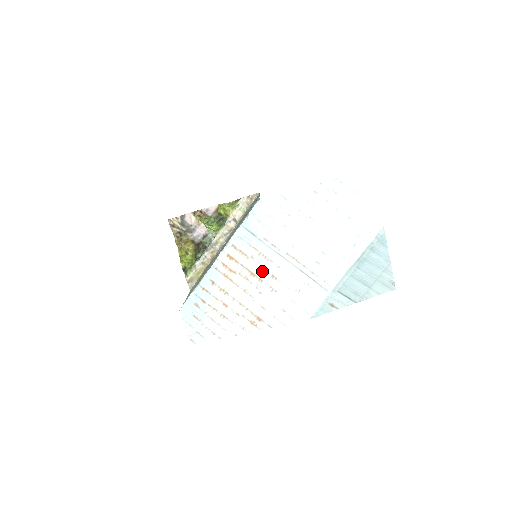
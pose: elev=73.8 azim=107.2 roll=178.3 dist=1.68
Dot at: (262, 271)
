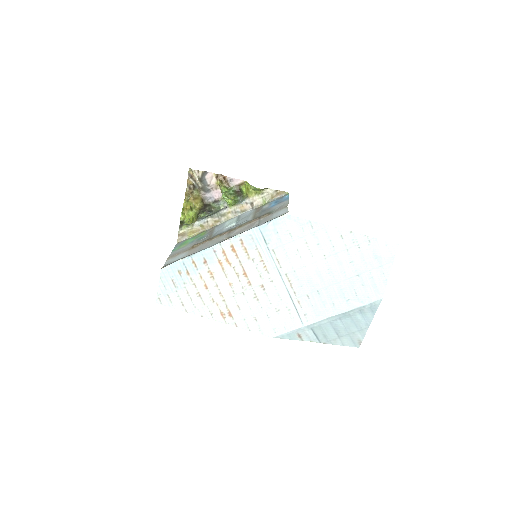
Dot at: (255, 276)
